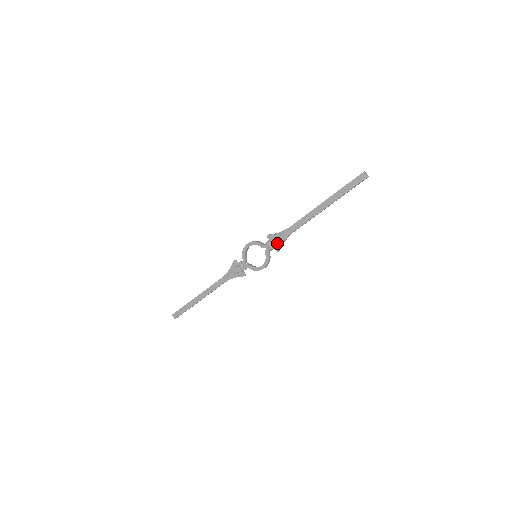
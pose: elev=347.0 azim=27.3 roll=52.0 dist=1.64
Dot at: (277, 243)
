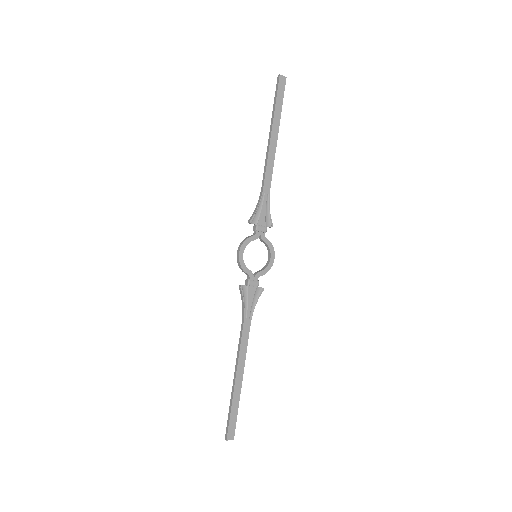
Dot at: (265, 219)
